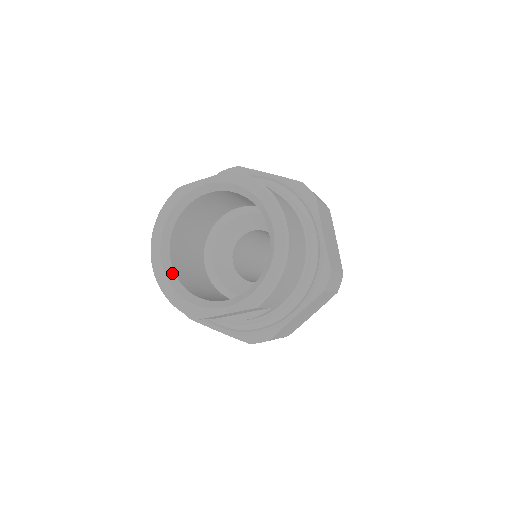
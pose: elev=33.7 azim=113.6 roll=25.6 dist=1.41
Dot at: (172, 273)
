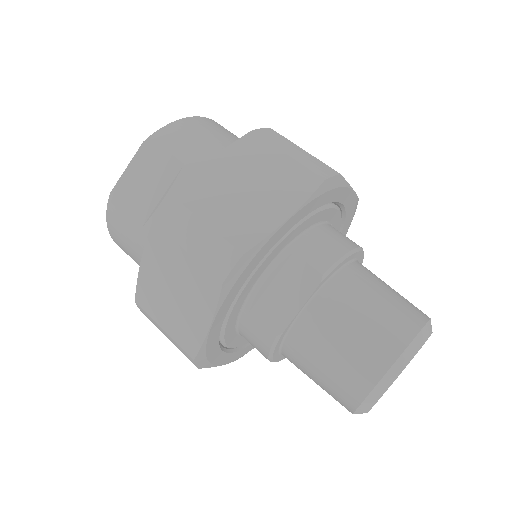
Dot at: occluded
